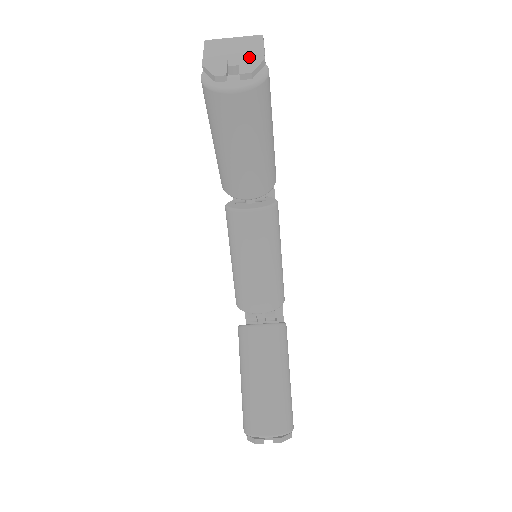
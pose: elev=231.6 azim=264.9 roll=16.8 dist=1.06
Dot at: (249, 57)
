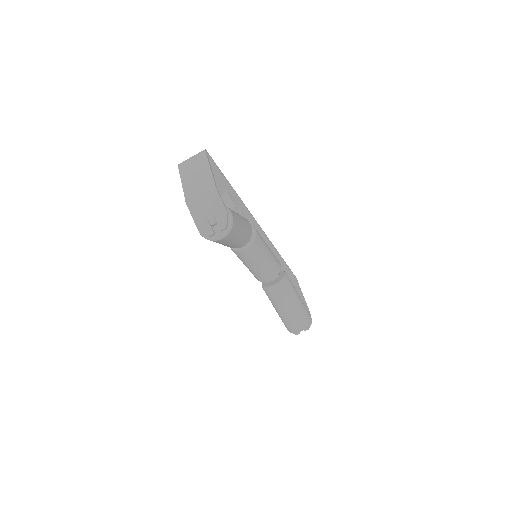
Dot at: (218, 213)
